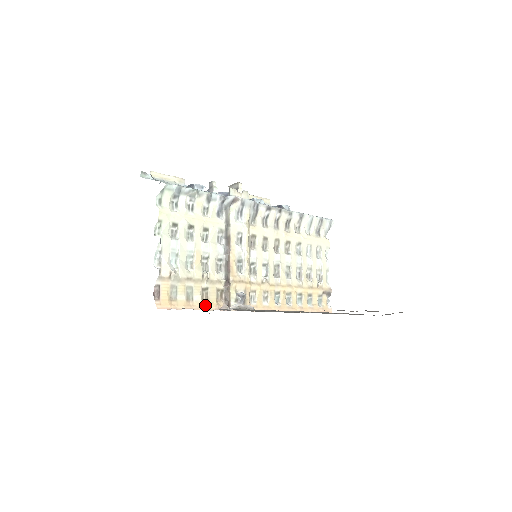
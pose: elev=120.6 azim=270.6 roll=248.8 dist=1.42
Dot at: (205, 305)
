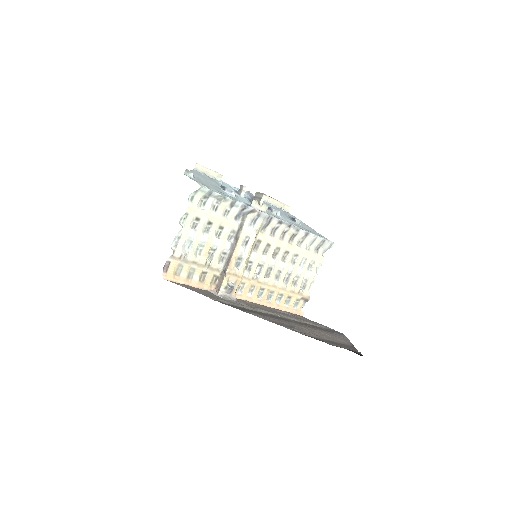
Dot at: (200, 284)
